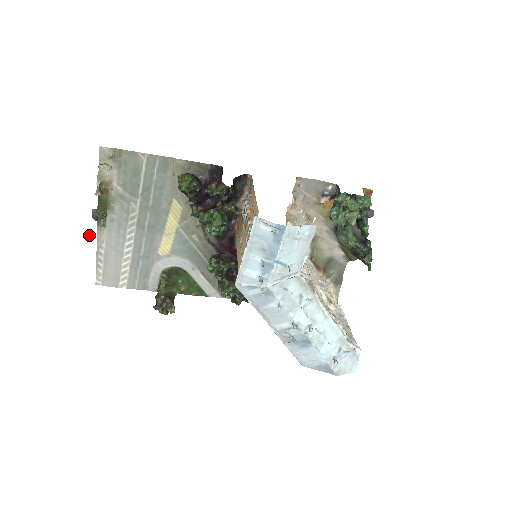
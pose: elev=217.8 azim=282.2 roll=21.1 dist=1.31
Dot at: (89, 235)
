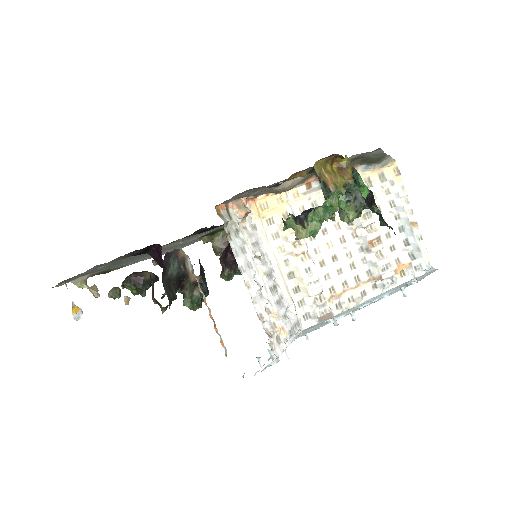
Dot at: (128, 303)
